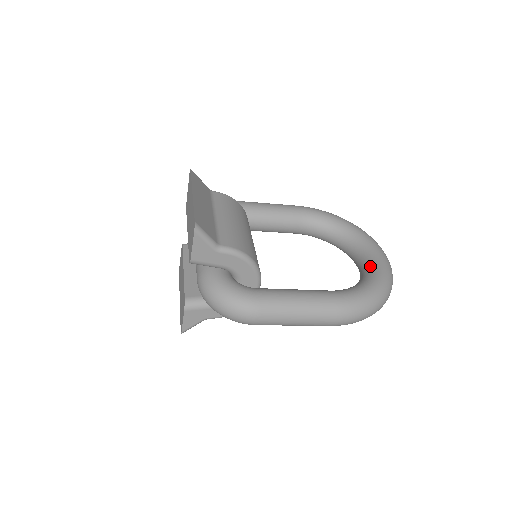
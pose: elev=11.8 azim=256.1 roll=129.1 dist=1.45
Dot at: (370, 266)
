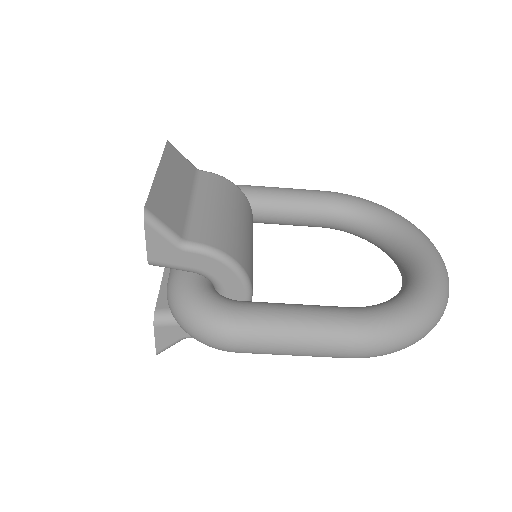
Dot at: (415, 273)
